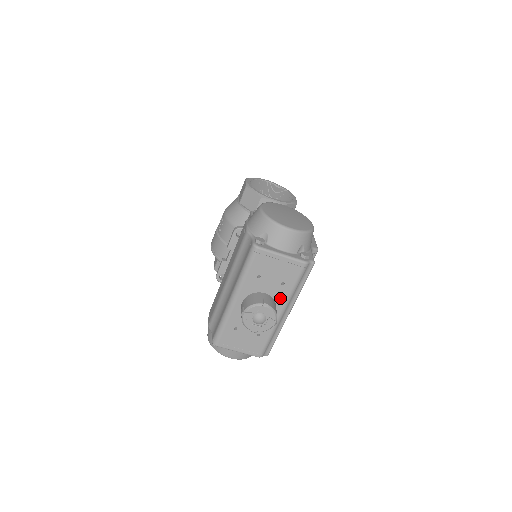
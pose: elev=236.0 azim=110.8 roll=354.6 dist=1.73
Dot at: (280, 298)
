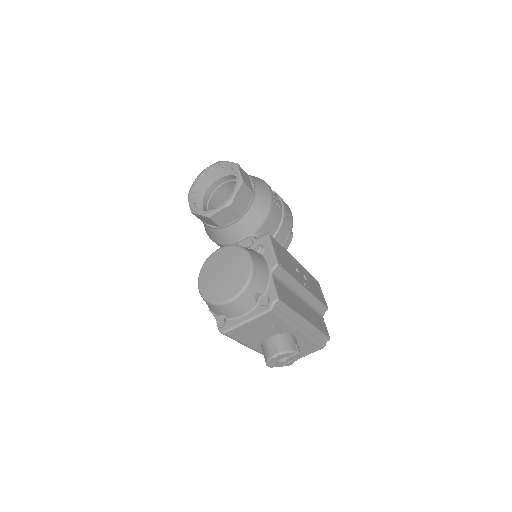
Dot at: (285, 330)
